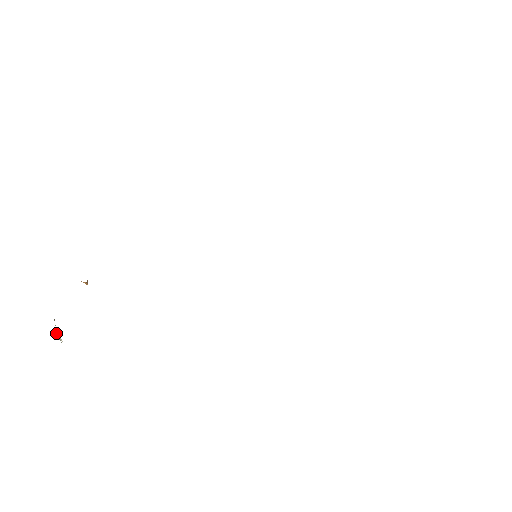
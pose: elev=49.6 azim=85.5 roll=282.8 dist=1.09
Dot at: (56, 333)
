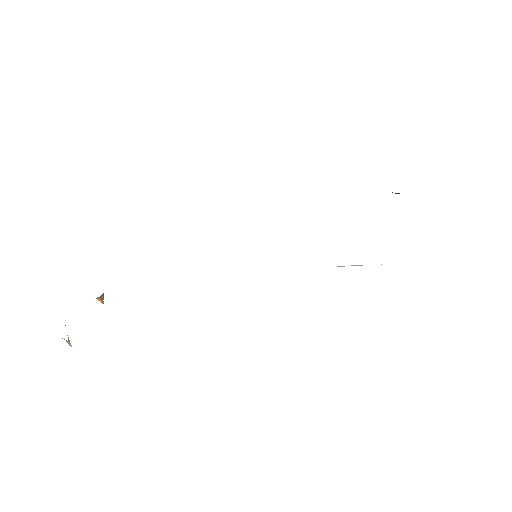
Dot at: (68, 341)
